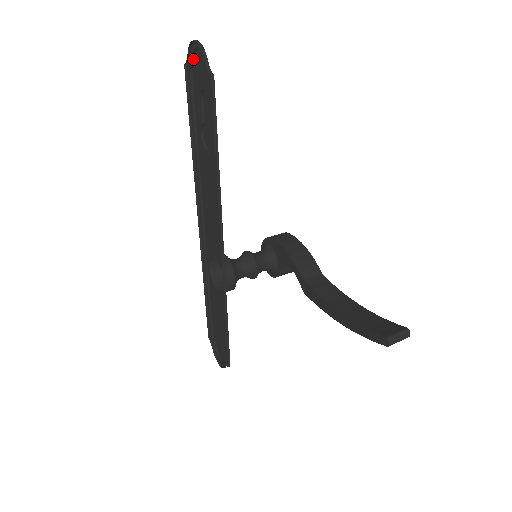
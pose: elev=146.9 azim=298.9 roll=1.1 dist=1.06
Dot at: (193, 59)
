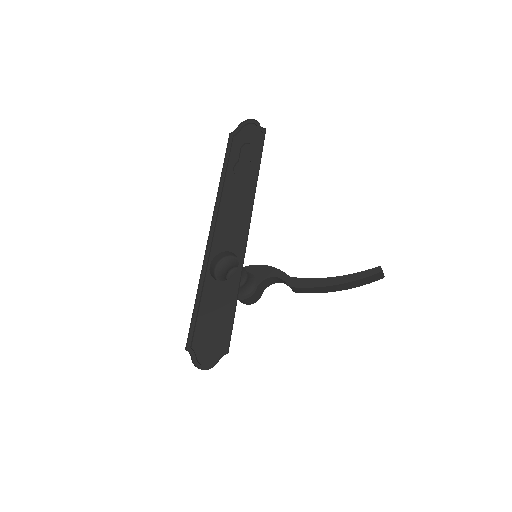
Dot at: (239, 130)
